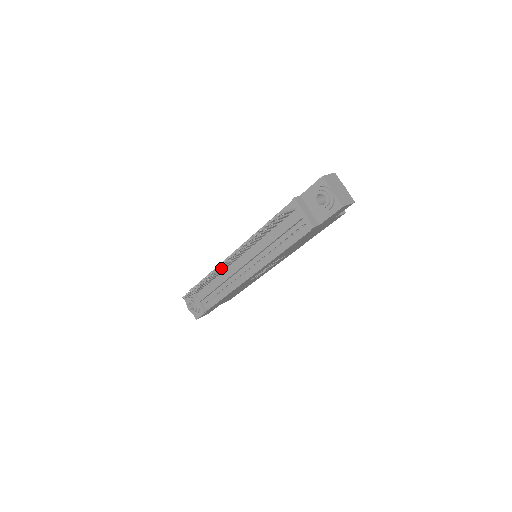
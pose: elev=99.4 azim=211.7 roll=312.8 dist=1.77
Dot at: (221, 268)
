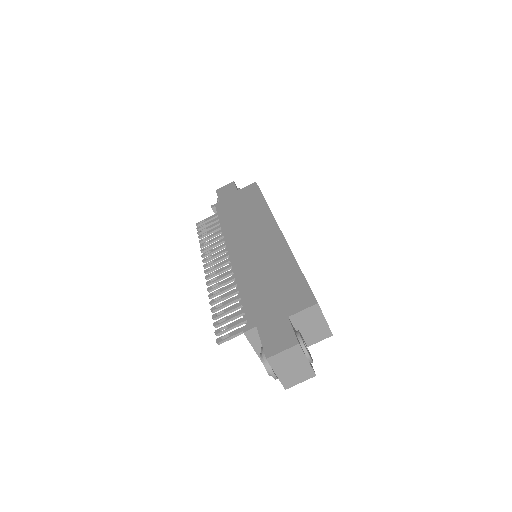
Dot at: (213, 256)
